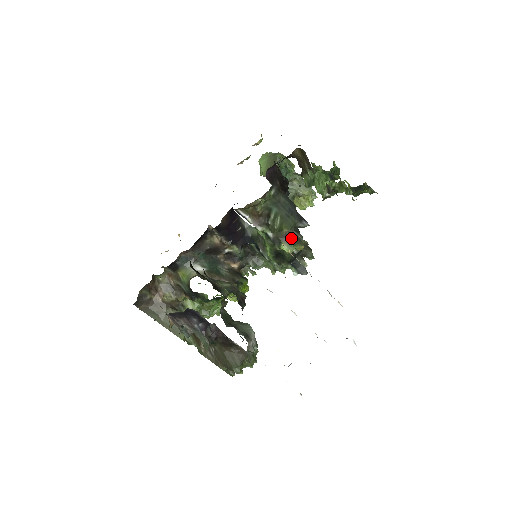
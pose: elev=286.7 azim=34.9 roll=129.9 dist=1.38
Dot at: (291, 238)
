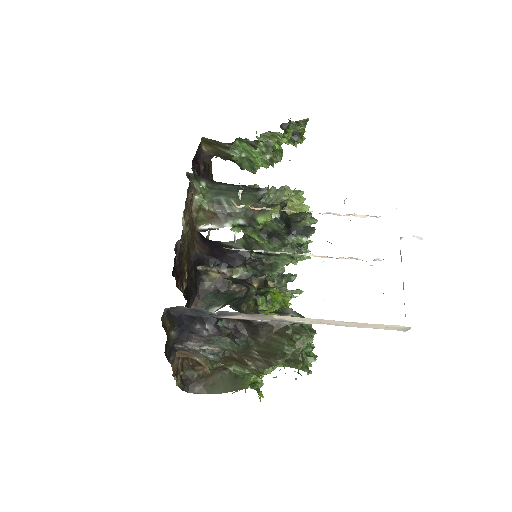
Dot at: occluded
